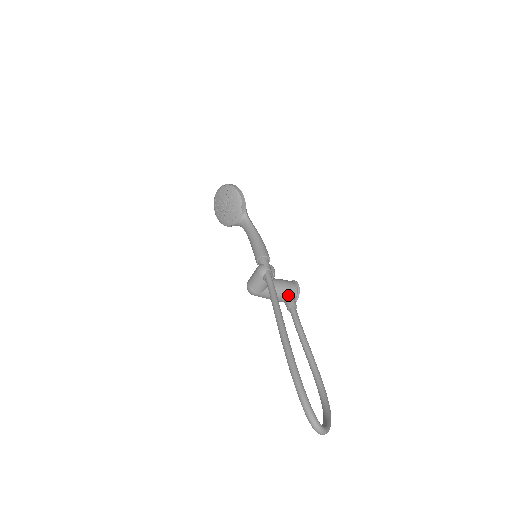
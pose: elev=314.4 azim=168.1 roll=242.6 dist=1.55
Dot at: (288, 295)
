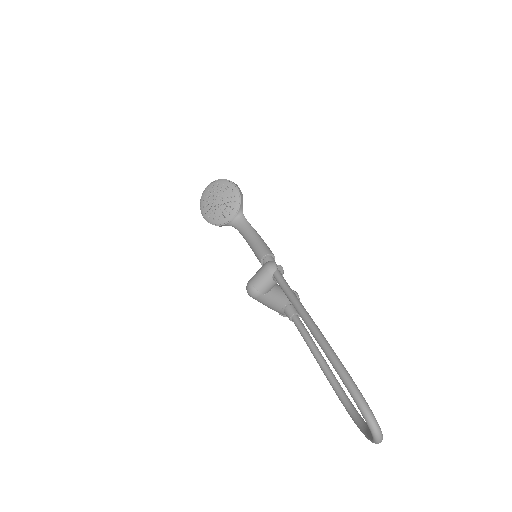
Dot at: (289, 303)
